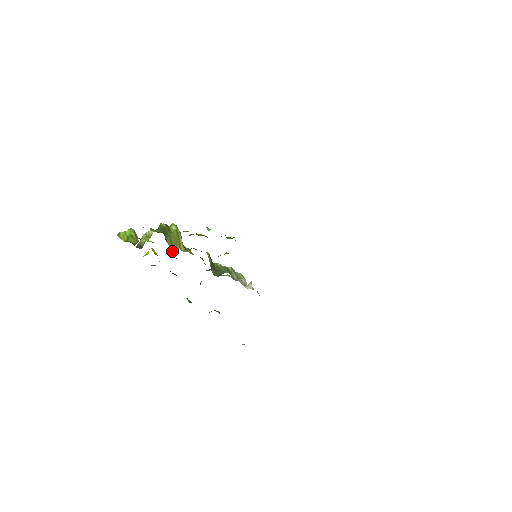
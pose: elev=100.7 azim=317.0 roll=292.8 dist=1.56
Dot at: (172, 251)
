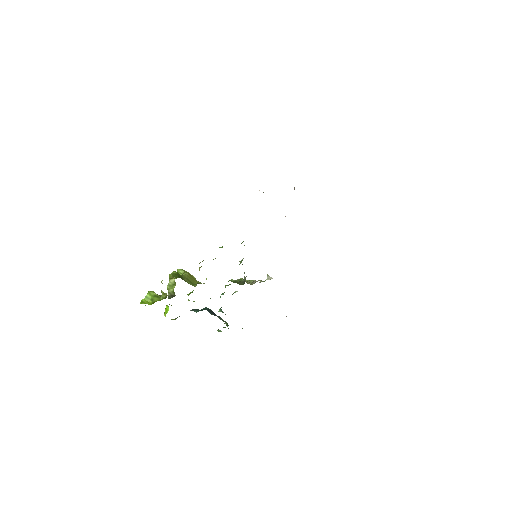
Dot at: (188, 294)
